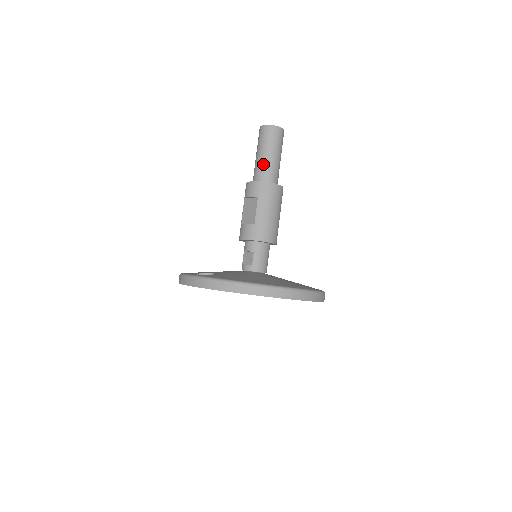
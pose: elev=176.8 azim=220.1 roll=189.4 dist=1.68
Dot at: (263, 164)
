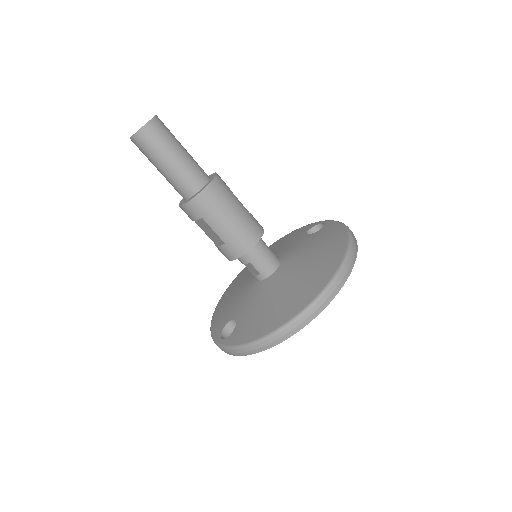
Dot at: (173, 179)
